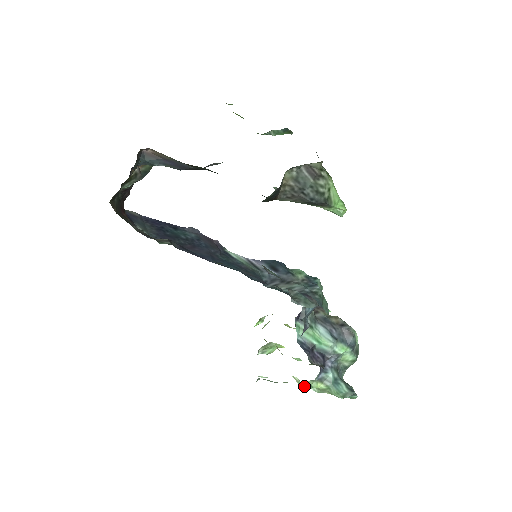
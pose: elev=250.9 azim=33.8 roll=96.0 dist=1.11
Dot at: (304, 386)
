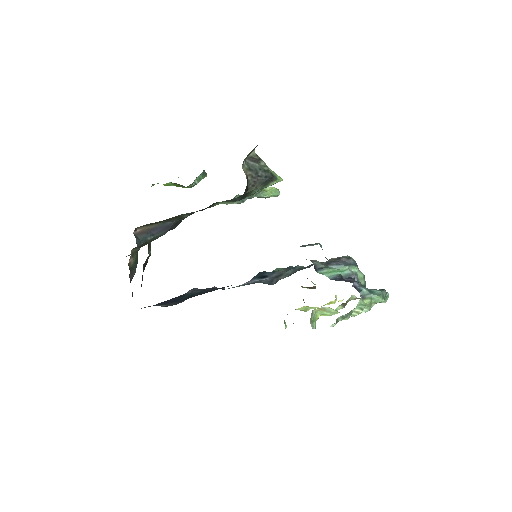
Dot at: (359, 311)
